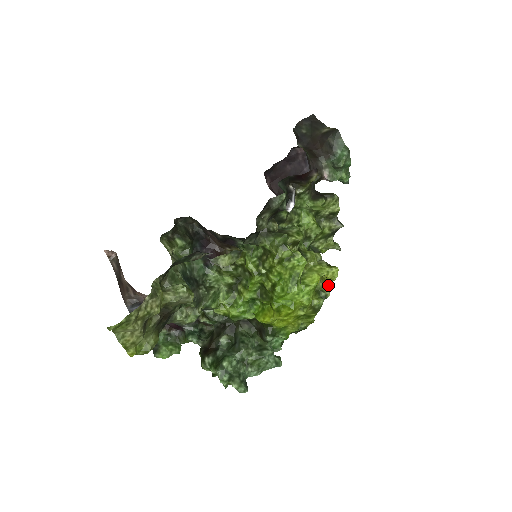
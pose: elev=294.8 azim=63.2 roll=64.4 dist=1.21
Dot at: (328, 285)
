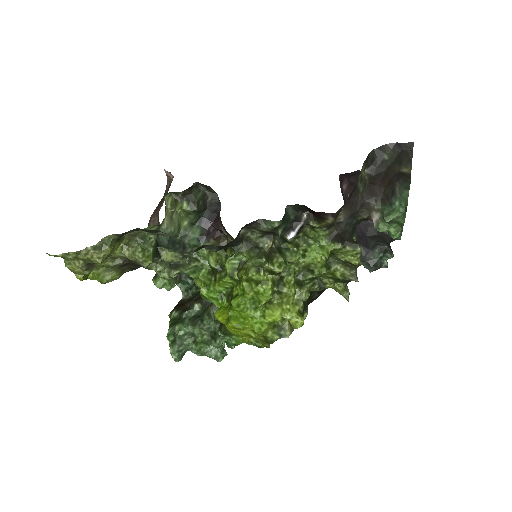
Dot at: (292, 328)
